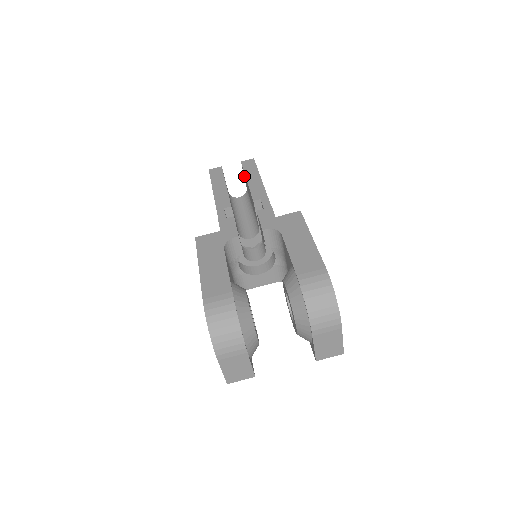
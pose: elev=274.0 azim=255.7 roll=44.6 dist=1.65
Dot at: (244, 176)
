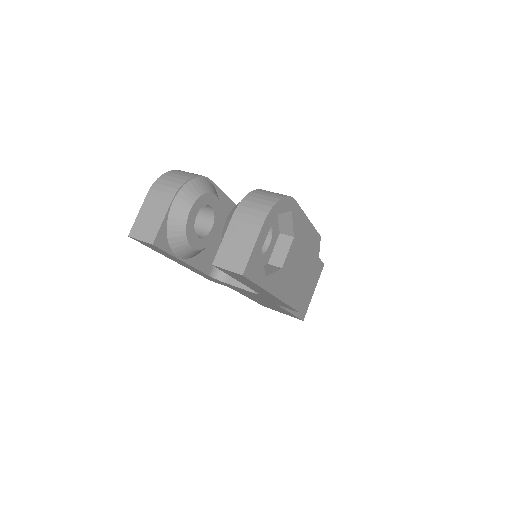
Dot at: occluded
